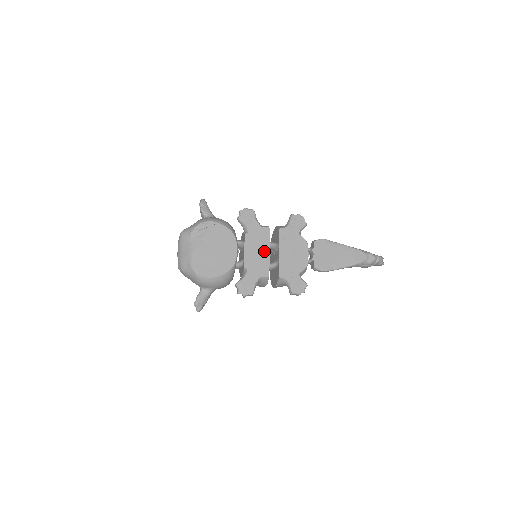
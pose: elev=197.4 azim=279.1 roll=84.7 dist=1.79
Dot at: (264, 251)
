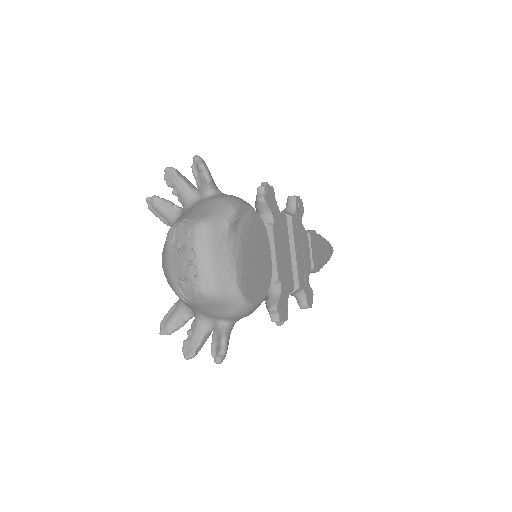
Dot at: (287, 251)
